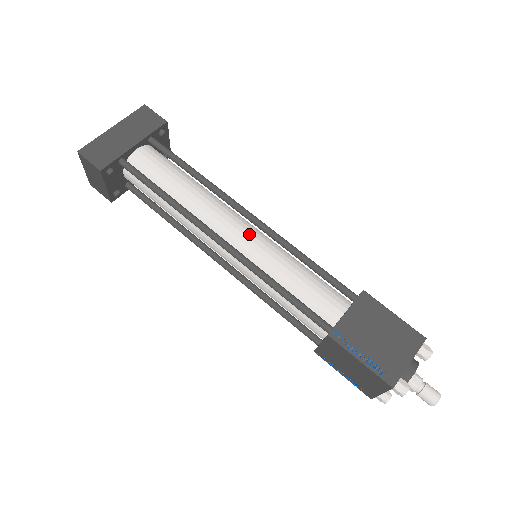
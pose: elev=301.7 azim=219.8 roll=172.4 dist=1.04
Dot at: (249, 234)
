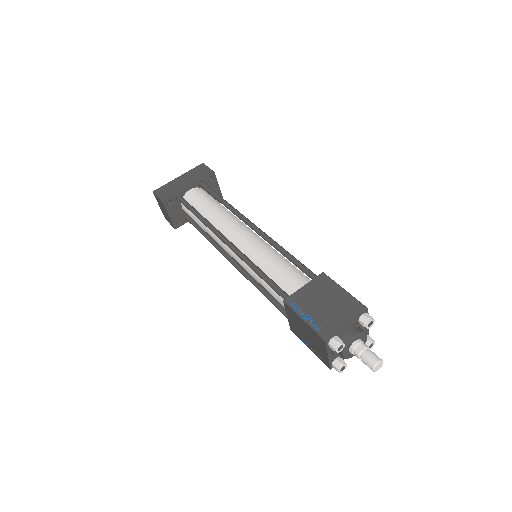
Dot at: (248, 237)
